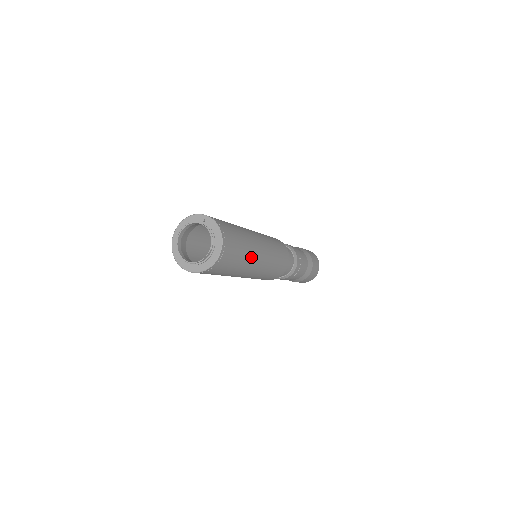
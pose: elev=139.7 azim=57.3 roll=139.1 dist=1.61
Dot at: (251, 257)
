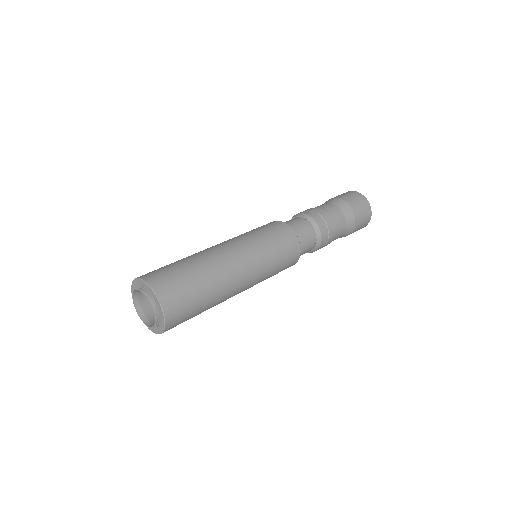
Dot at: occluded
